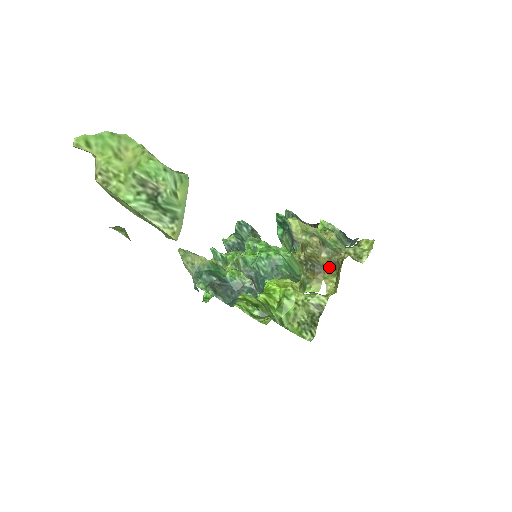
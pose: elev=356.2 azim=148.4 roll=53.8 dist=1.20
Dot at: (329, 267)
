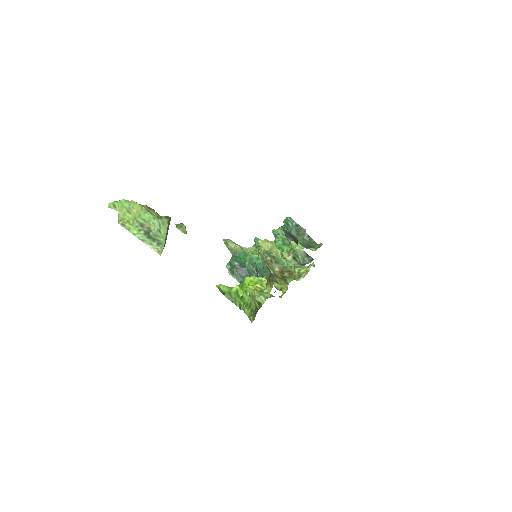
Dot at: (283, 278)
